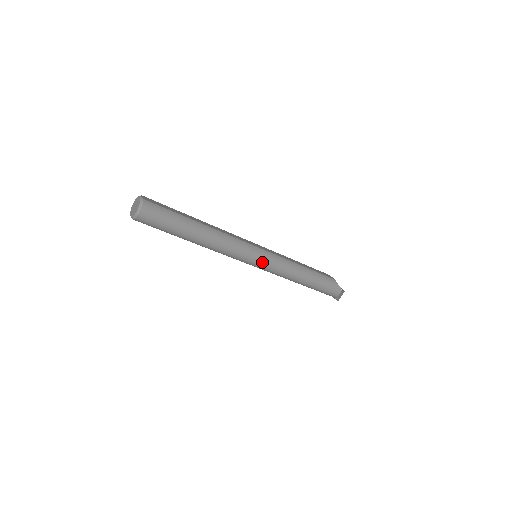
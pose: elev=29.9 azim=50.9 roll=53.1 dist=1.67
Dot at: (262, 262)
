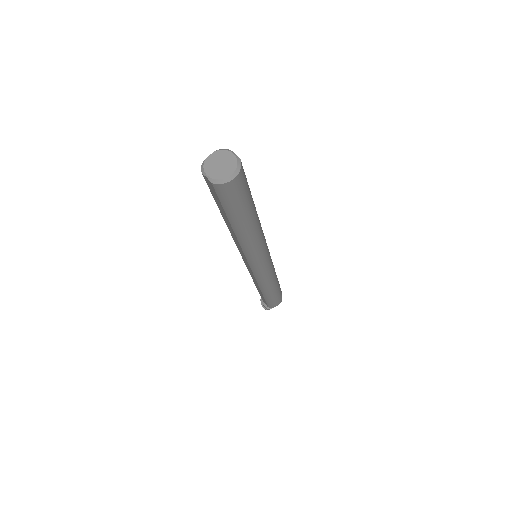
Dot at: (265, 266)
